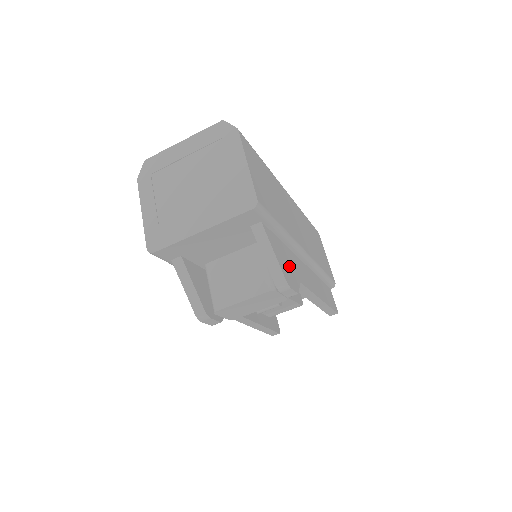
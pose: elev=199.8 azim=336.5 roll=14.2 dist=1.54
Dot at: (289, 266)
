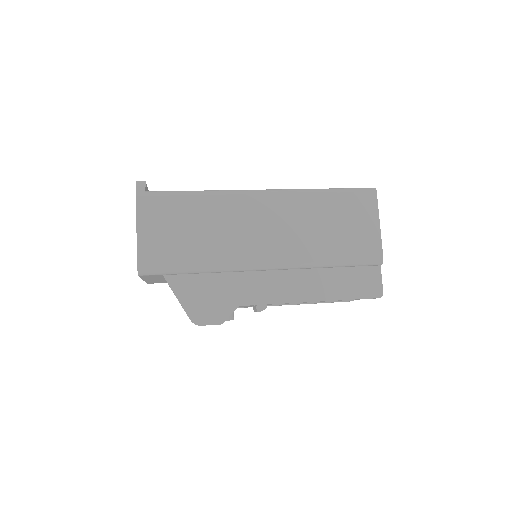
Dot at: (215, 298)
